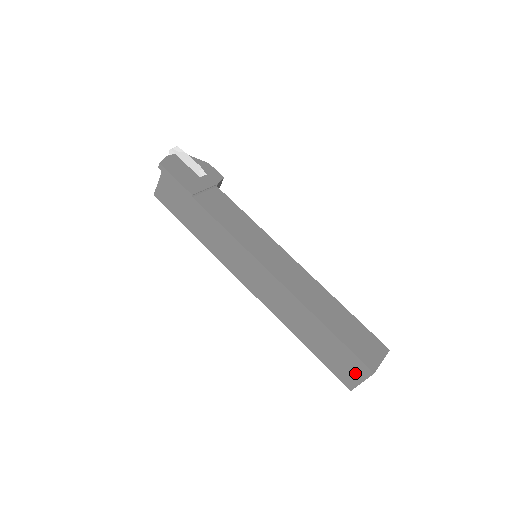
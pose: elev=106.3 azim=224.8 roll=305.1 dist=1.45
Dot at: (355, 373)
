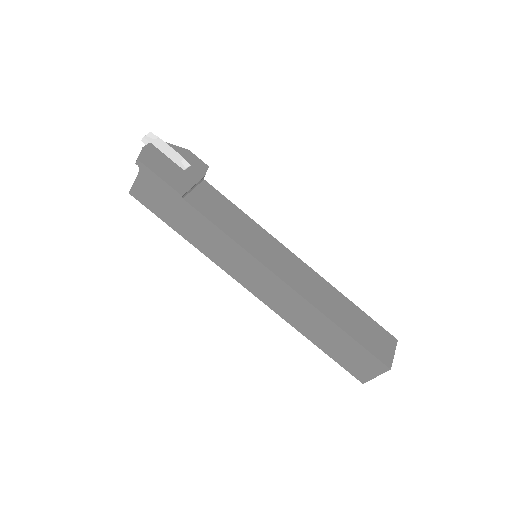
Dot at: (370, 369)
